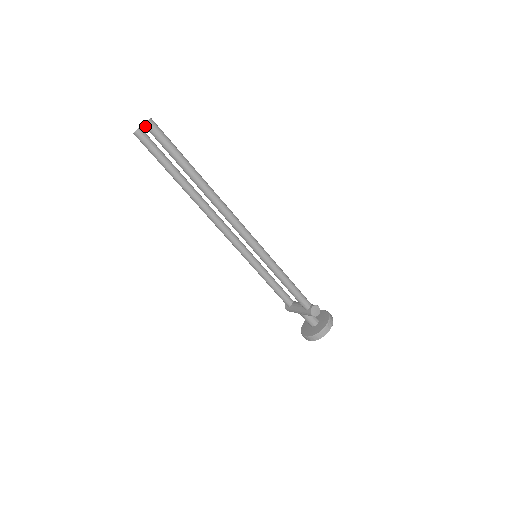
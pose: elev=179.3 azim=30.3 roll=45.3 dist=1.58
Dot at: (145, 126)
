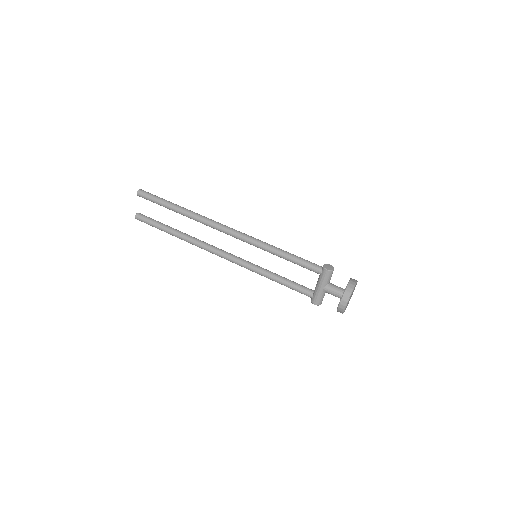
Dot at: (138, 194)
